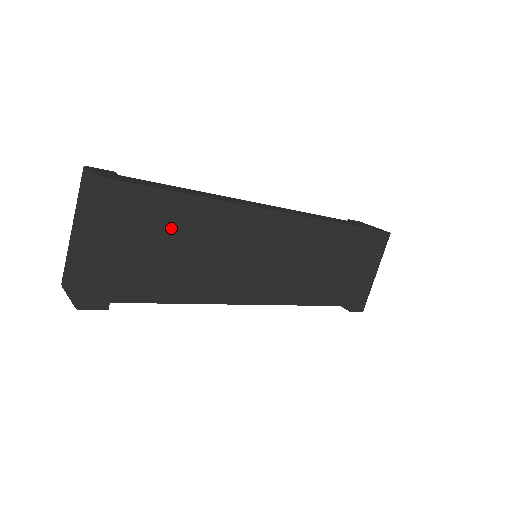
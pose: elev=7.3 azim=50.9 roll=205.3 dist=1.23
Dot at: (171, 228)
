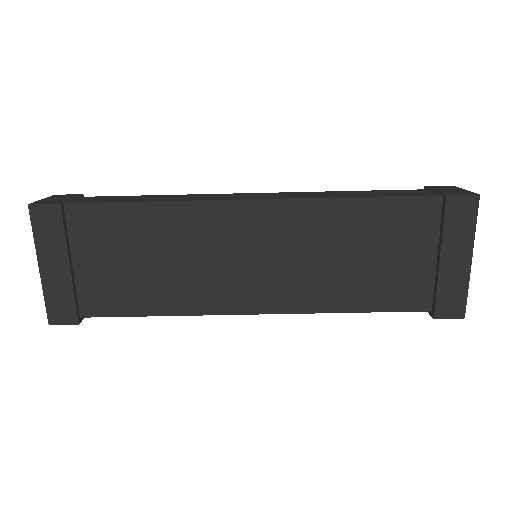
Dot at: (118, 240)
